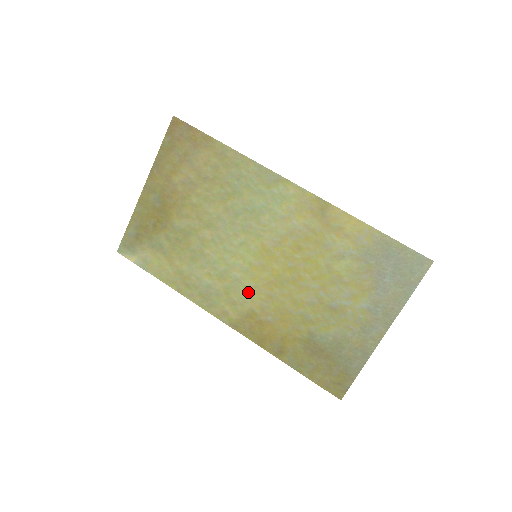
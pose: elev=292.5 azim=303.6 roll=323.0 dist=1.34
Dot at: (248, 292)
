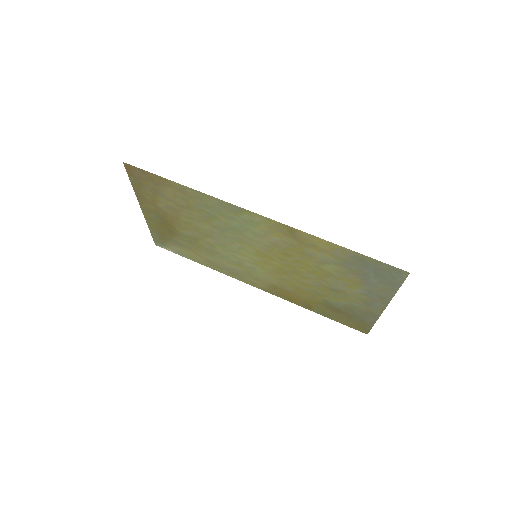
Dot at: (264, 275)
